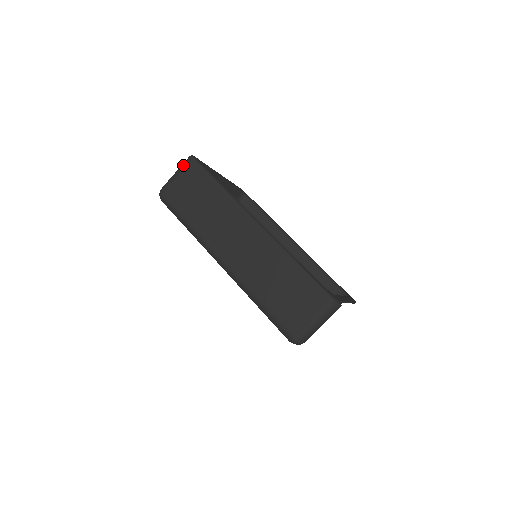
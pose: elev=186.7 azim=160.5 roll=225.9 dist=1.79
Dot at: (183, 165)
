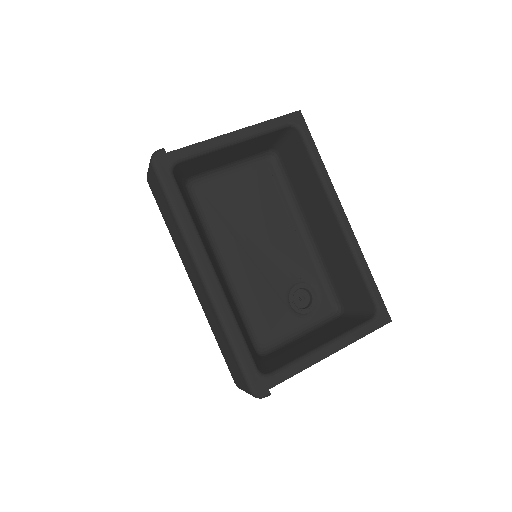
Dot at: (149, 164)
